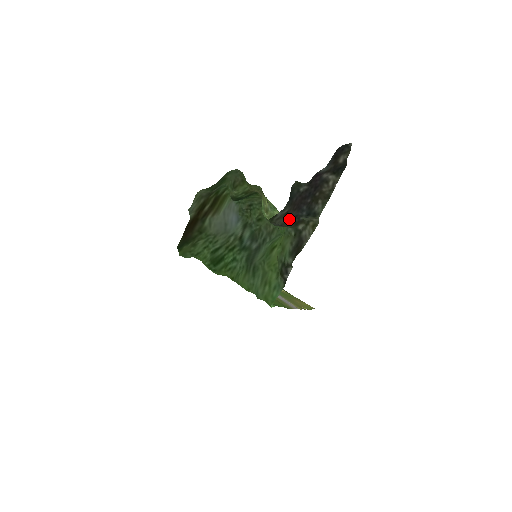
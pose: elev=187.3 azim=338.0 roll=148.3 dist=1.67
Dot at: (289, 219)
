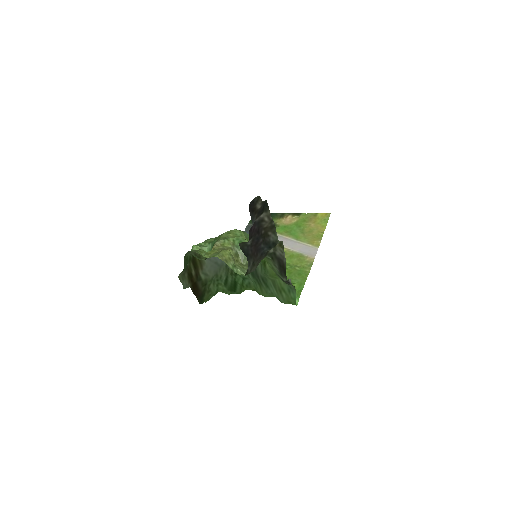
Dot at: (258, 261)
